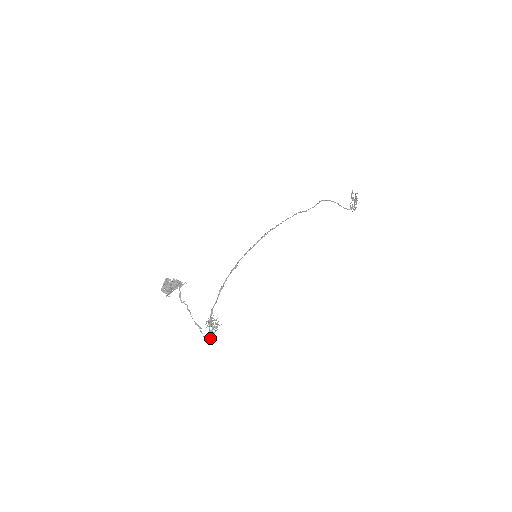
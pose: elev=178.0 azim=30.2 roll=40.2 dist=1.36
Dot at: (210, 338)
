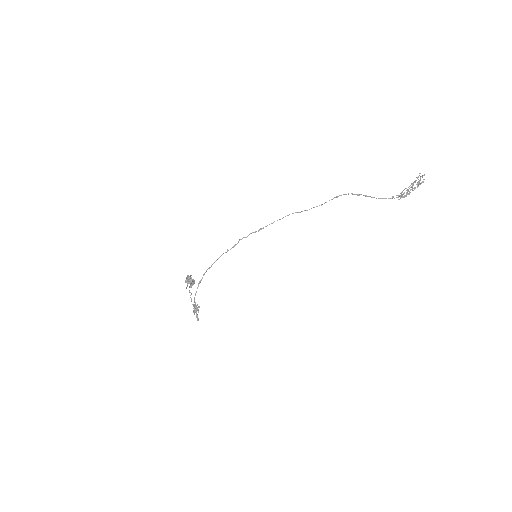
Dot at: (198, 319)
